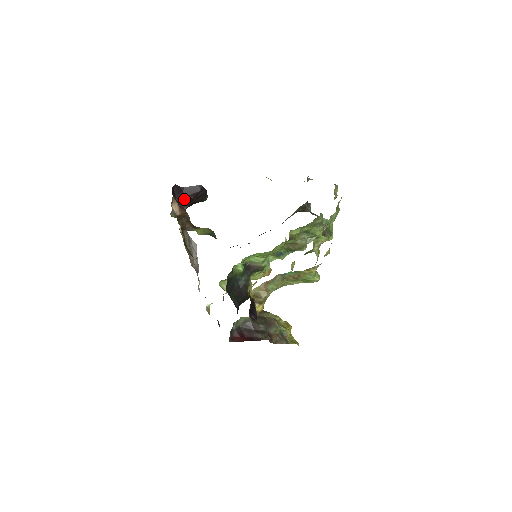
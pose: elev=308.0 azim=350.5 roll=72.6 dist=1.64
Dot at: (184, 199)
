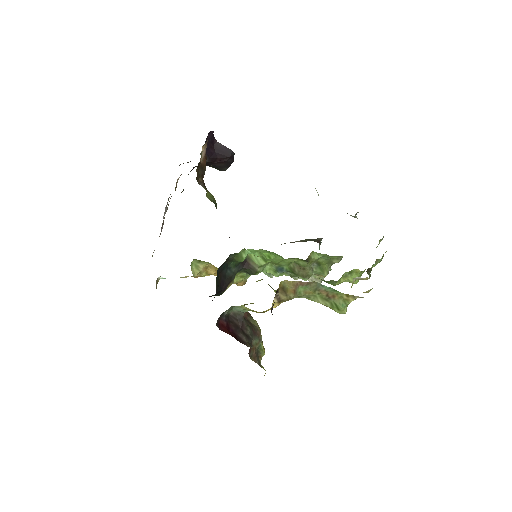
Dot at: (210, 152)
